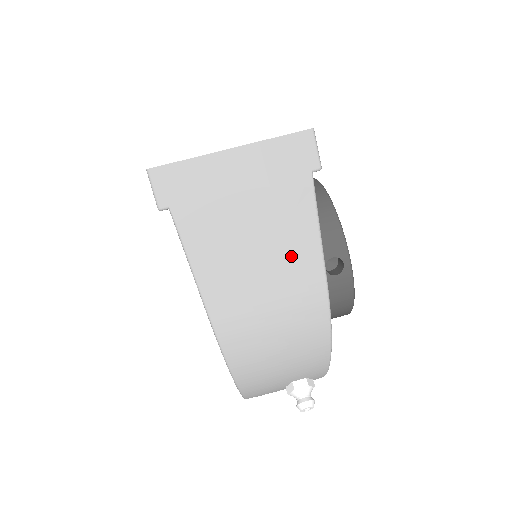
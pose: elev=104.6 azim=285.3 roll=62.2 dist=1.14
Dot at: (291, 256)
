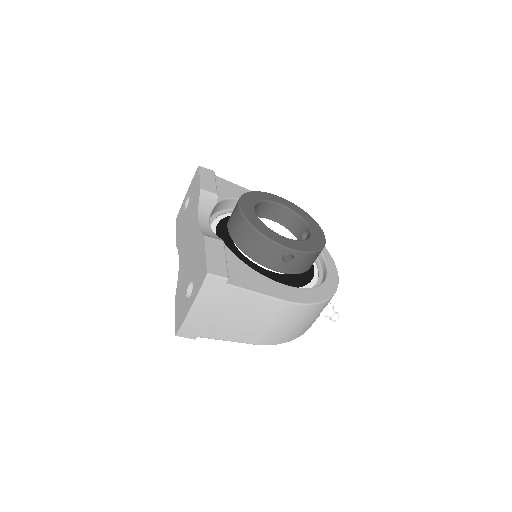
Dot at: (256, 309)
